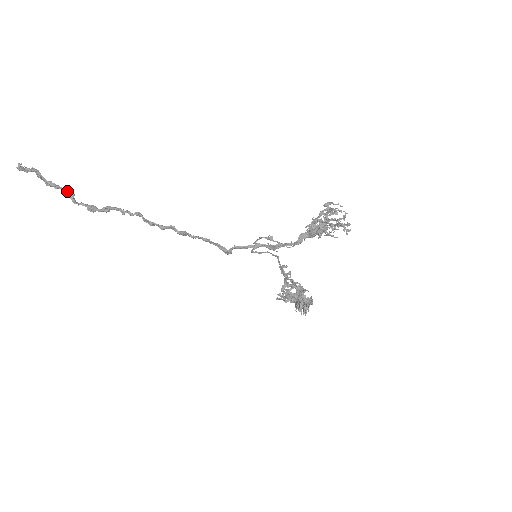
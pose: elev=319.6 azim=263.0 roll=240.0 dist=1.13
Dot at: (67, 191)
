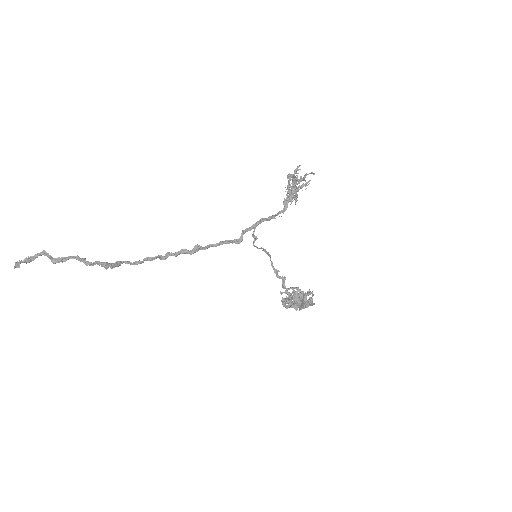
Dot at: (78, 257)
